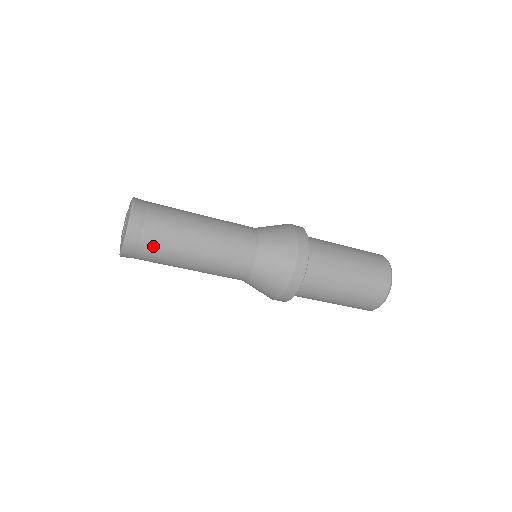
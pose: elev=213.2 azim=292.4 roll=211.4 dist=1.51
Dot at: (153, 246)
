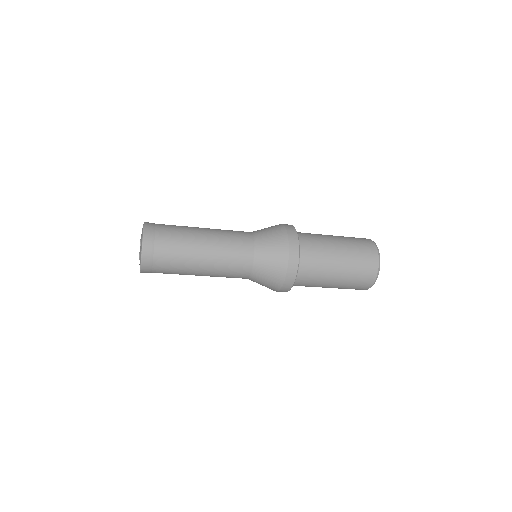
Dot at: (164, 268)
